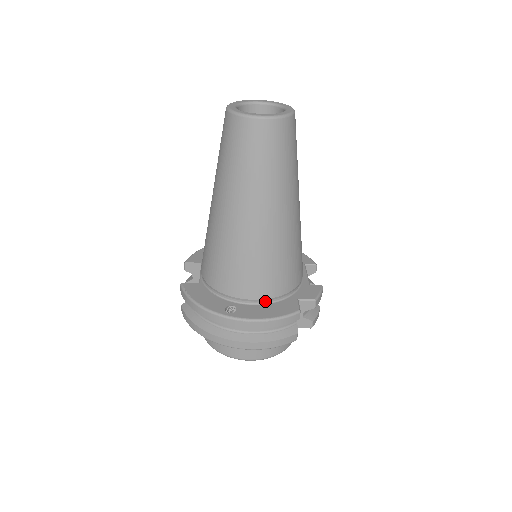
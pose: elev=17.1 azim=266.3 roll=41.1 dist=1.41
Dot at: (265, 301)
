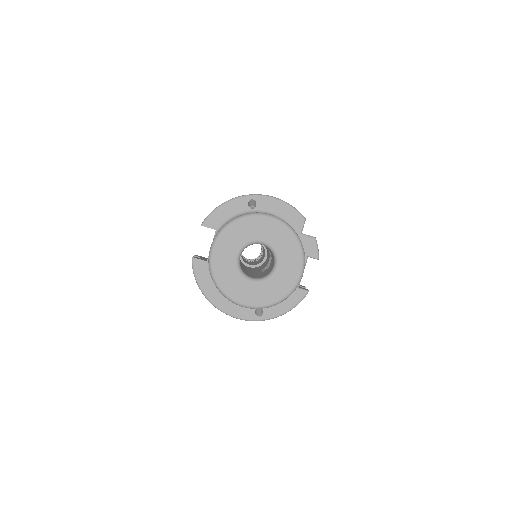
Dot at: occluded
